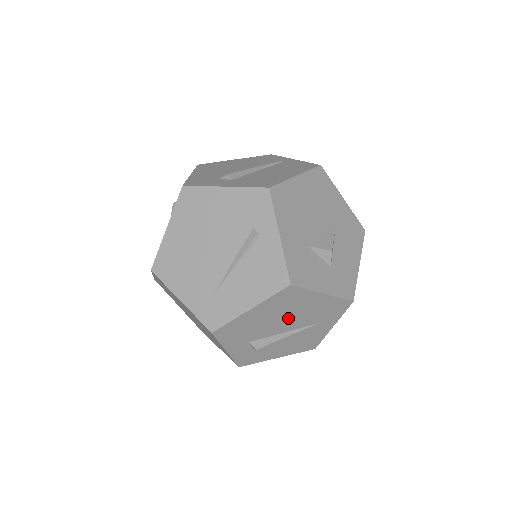
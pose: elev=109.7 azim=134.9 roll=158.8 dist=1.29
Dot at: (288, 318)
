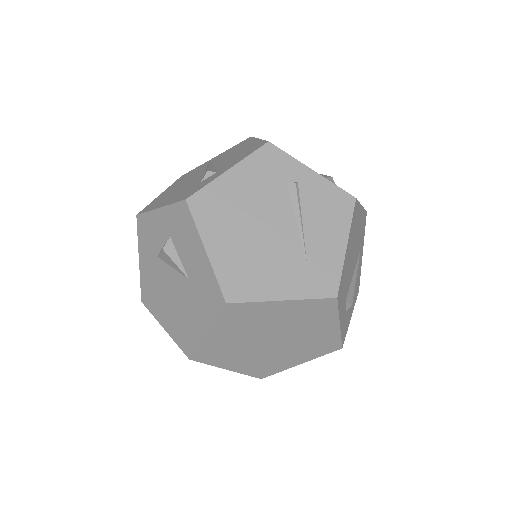
Dot at: (354, 251)
